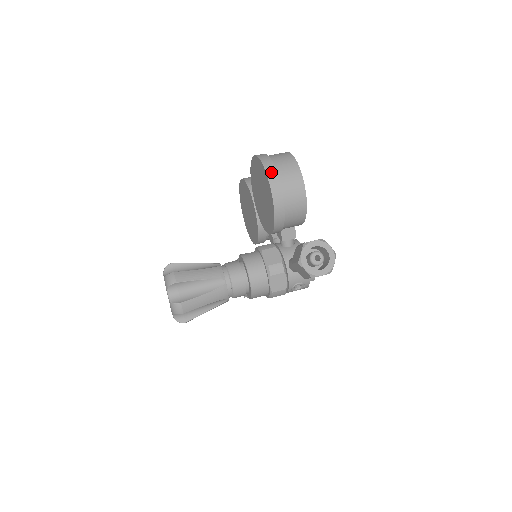
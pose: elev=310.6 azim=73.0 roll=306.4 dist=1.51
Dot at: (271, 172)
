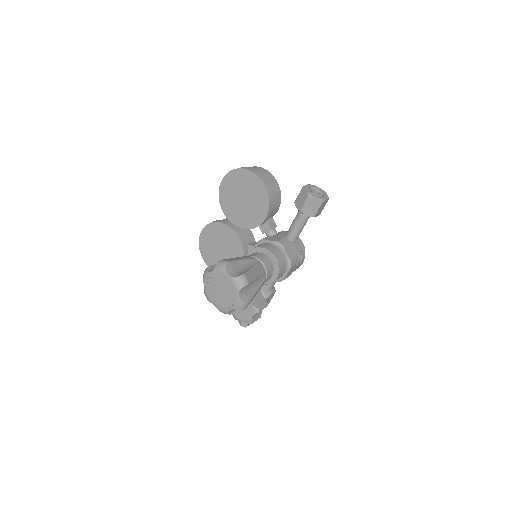
Dot at: (249, 169)
